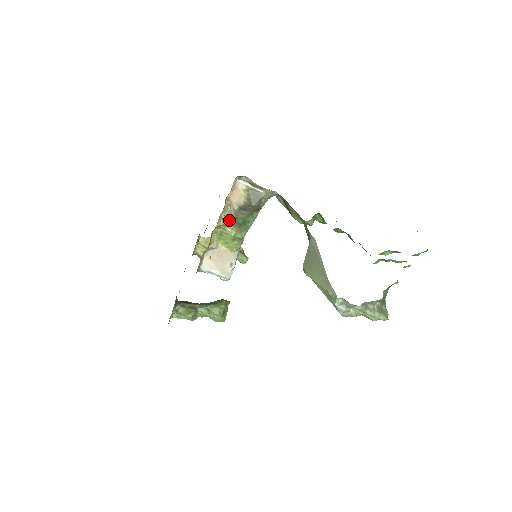
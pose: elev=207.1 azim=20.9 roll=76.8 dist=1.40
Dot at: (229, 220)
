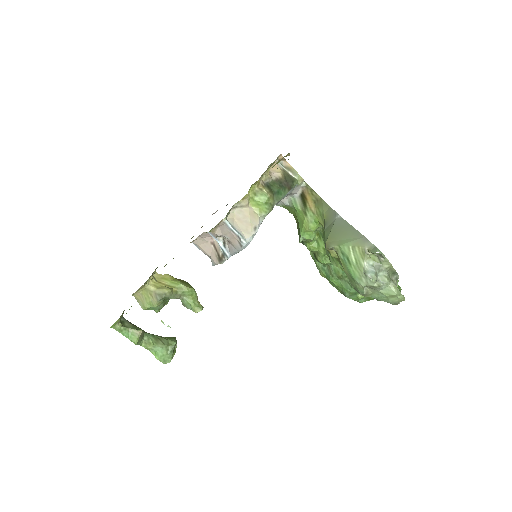
Dot at: (266, 184)
